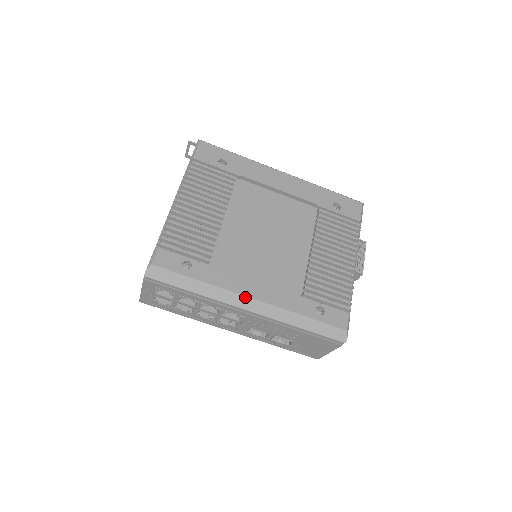
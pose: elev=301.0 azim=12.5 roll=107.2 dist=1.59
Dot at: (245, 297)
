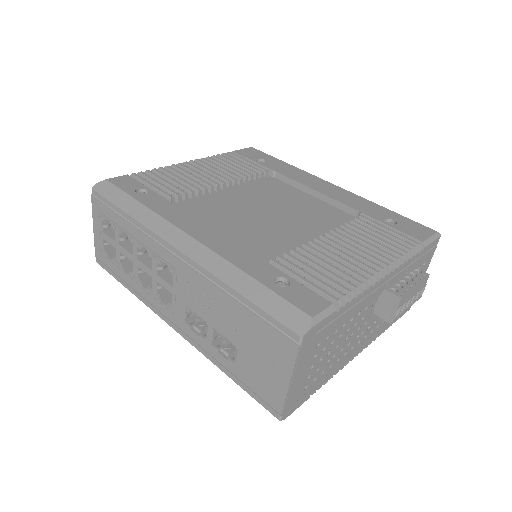
Dot at: (182, 232)
